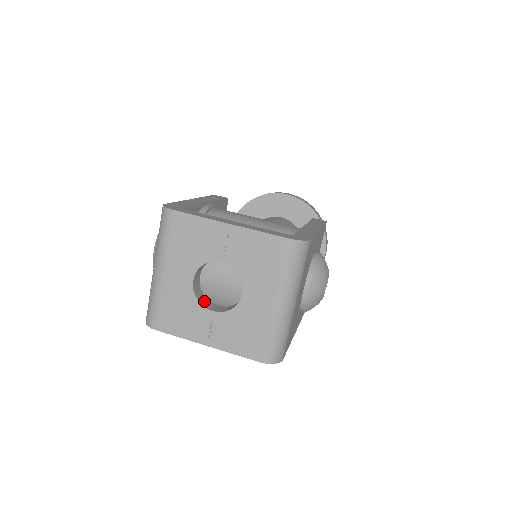
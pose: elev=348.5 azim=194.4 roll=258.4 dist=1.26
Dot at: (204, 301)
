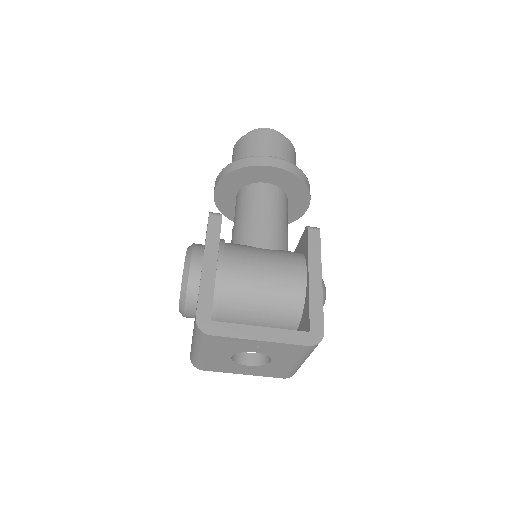
Dot at: (239, 357)
